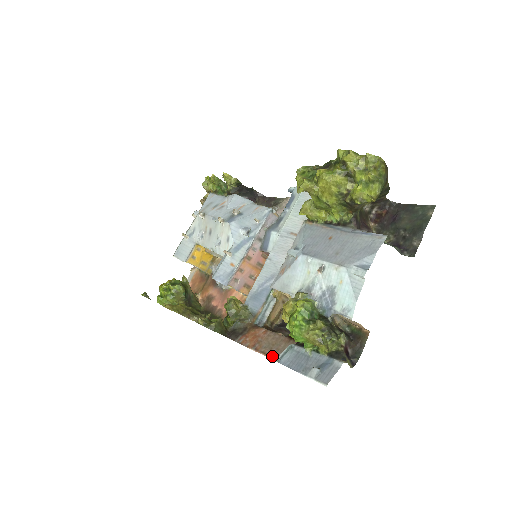
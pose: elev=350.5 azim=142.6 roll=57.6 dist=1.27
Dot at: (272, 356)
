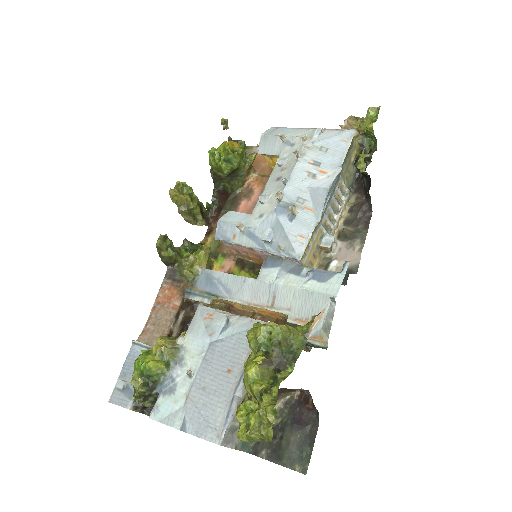
Dot at: (145, 330)
